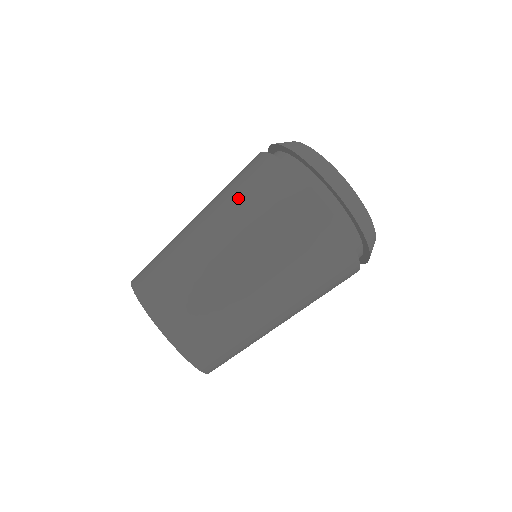
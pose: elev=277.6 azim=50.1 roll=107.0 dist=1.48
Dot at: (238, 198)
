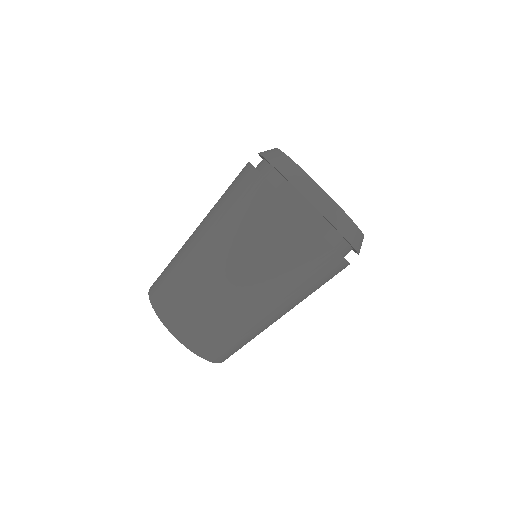
Dot at: (241, 230)
